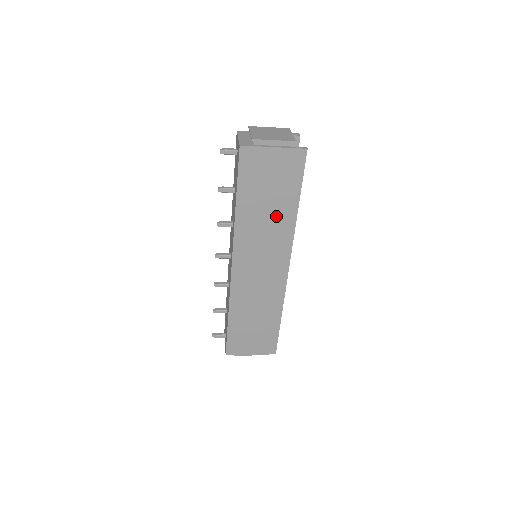
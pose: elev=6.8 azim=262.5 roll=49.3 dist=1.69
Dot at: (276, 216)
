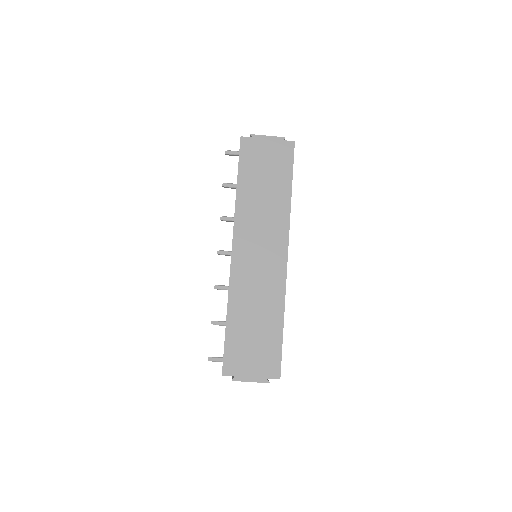
Dot at: (272, 200)
